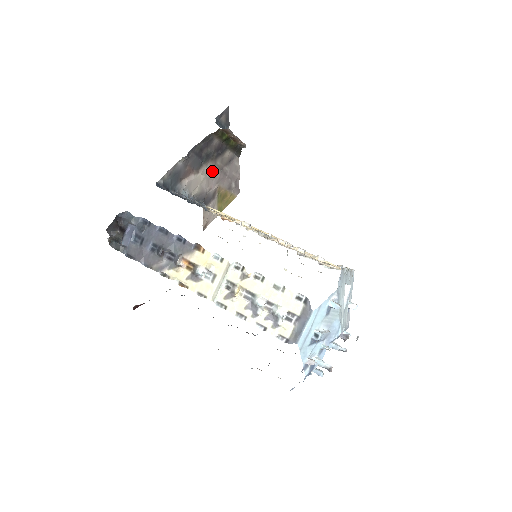
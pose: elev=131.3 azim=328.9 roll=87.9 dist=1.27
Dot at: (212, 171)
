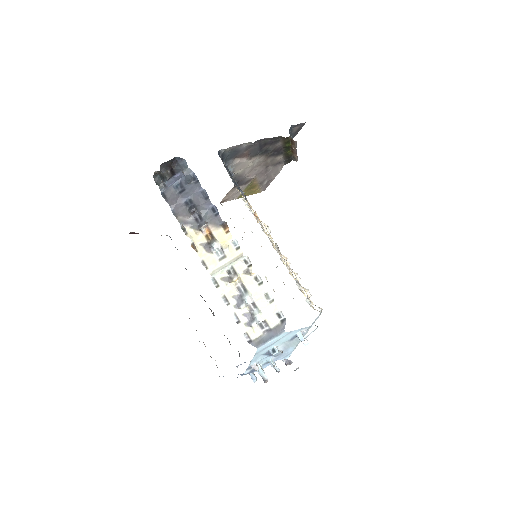
Dot at: (260, 164)
